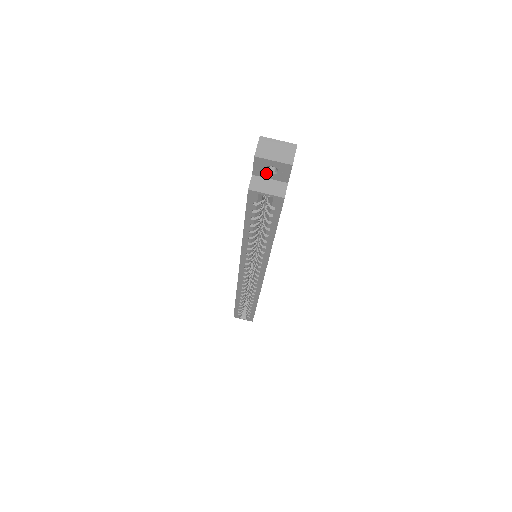
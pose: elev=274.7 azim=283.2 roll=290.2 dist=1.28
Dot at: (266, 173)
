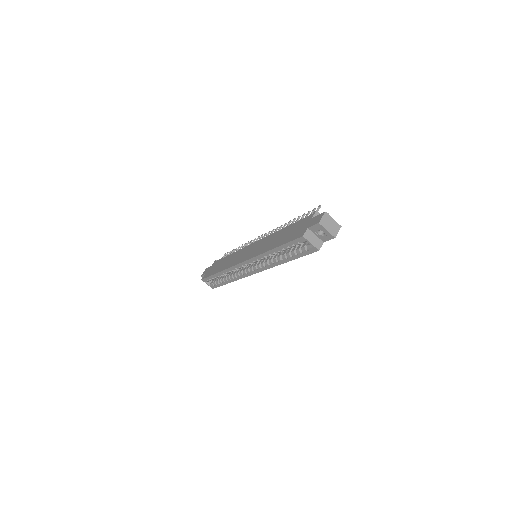
Dot at: (316, 232)
